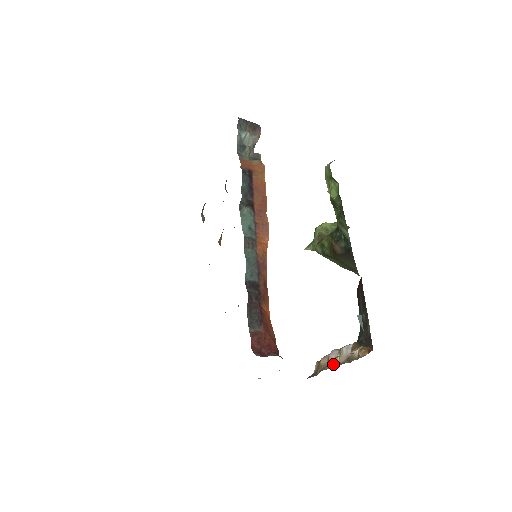
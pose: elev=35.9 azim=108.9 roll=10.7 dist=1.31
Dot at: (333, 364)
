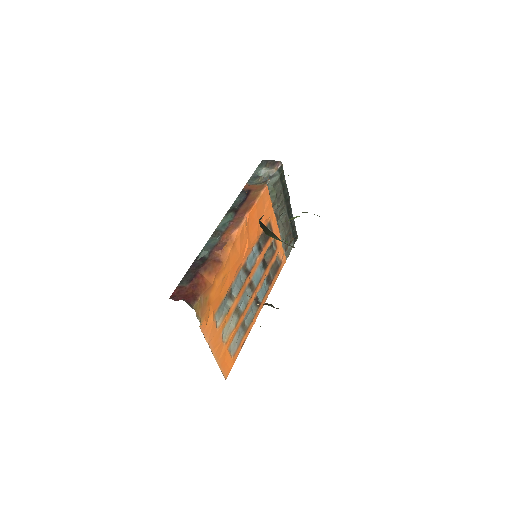
Dot at: occluded
